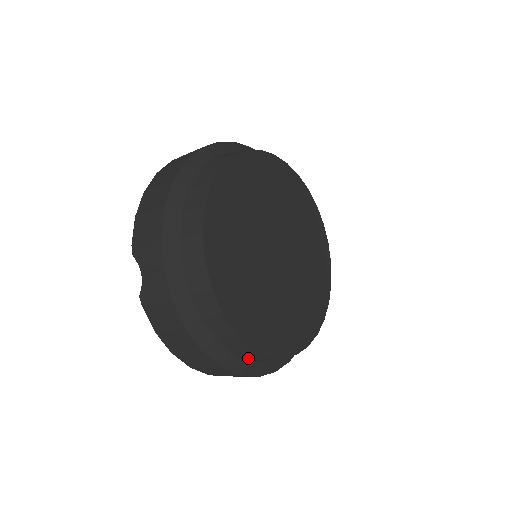
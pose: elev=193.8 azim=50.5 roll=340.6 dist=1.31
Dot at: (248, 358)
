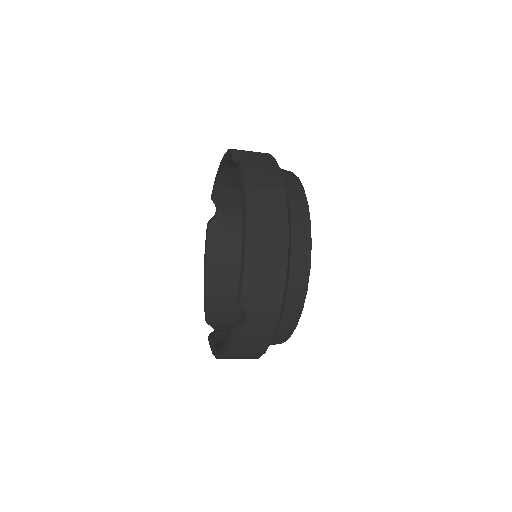
Dot at: occluded
